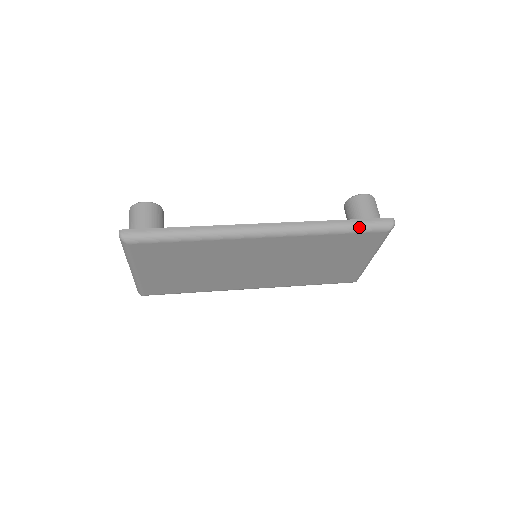
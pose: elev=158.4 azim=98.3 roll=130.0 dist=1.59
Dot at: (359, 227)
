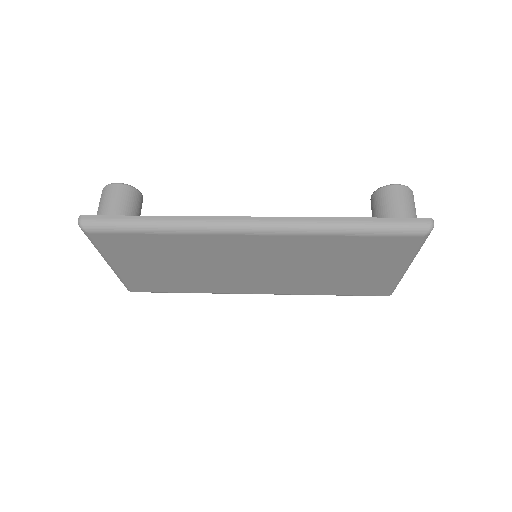
Dot at: (382, 228)
